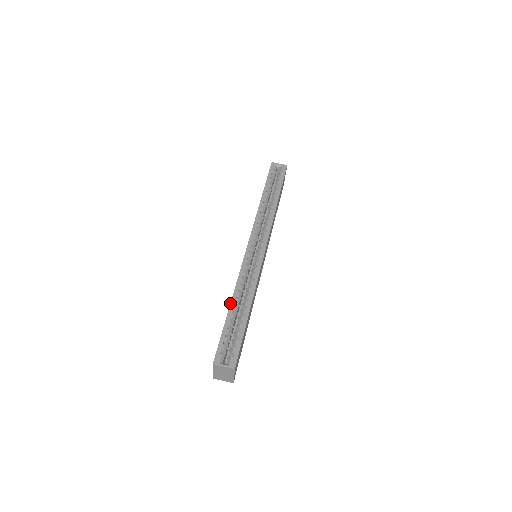
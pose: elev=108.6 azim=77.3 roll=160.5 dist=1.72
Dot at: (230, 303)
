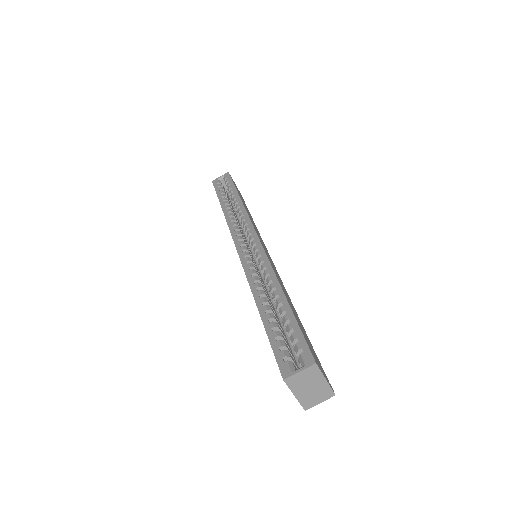
Dot at: occluded
